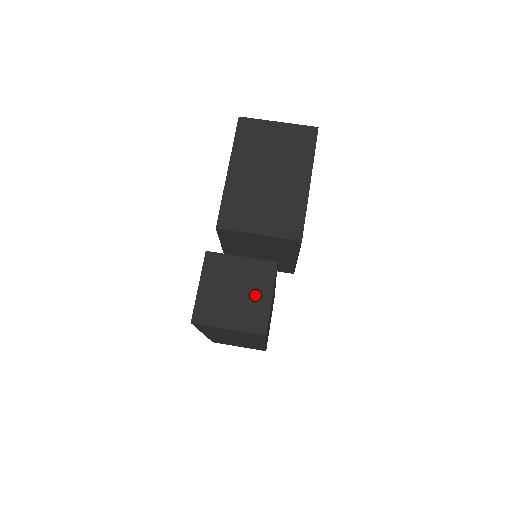
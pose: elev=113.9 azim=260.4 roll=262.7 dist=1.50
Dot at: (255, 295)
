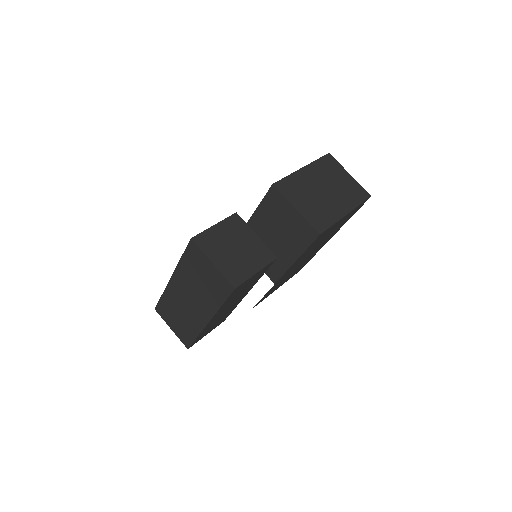
Dot at: (247, 261)
